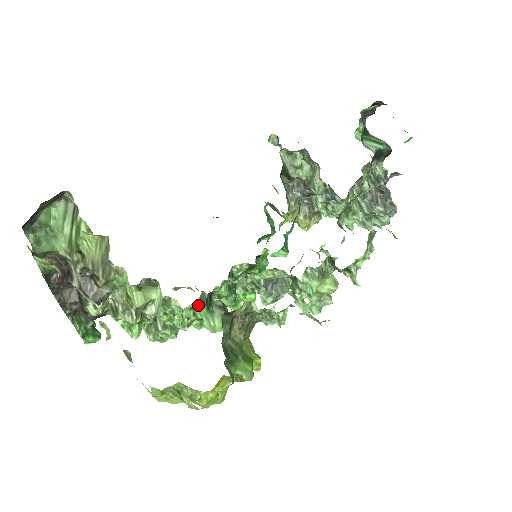
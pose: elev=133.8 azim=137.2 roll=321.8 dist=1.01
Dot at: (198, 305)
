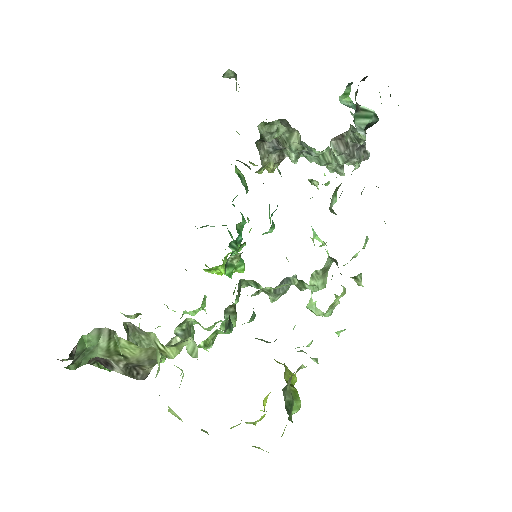
Dot at: occluded
